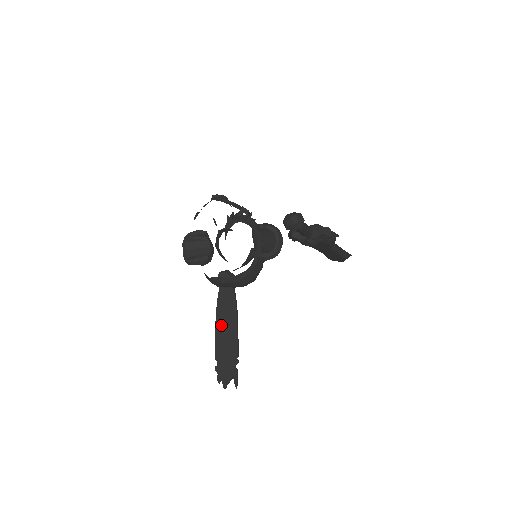
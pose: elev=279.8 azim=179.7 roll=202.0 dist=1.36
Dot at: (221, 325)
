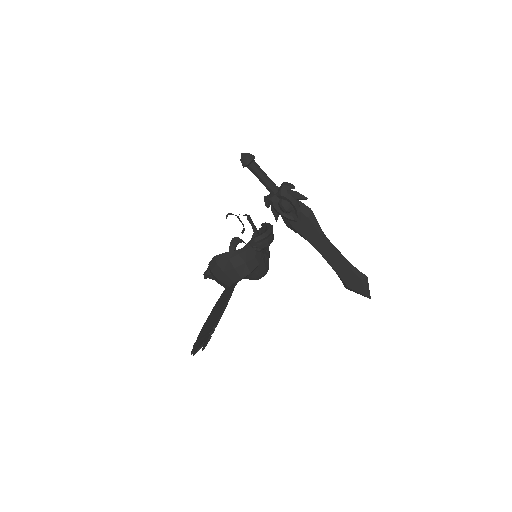
Dot at: (213, 312)
